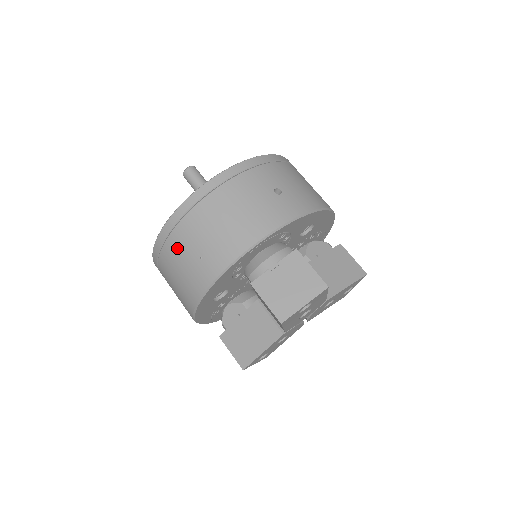
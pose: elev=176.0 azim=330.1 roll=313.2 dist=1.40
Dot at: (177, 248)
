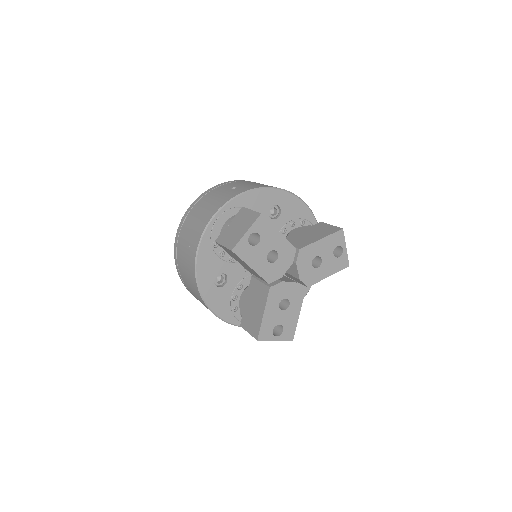
Dot at: (180, 254)
